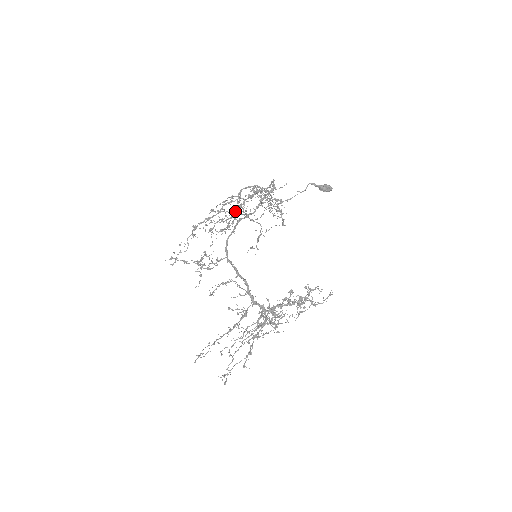
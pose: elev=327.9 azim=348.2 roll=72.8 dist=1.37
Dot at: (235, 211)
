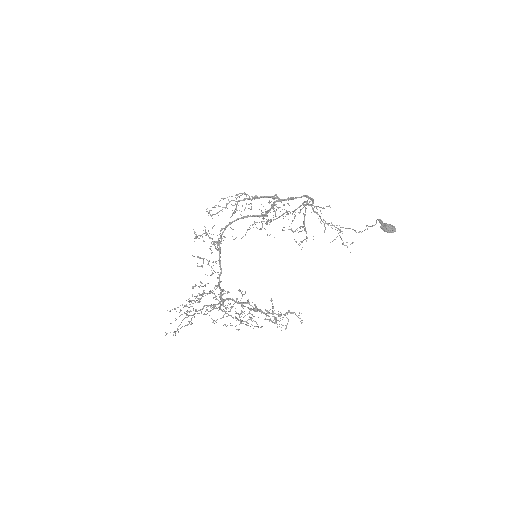
Dot at: occluded
